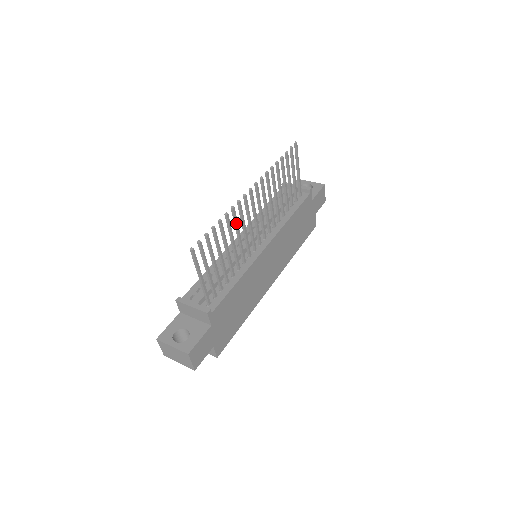
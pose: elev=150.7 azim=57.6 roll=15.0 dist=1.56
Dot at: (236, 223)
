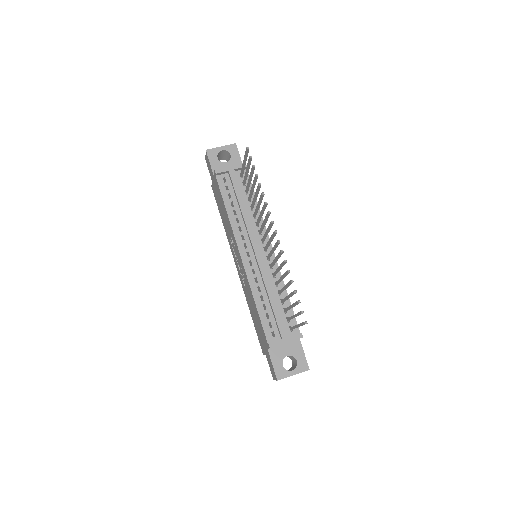
Dot at: occluded
